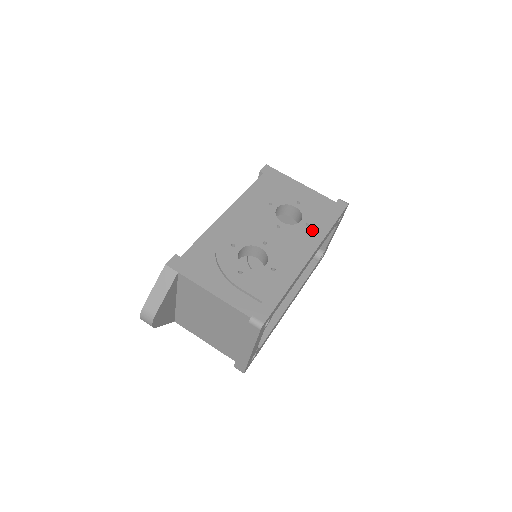
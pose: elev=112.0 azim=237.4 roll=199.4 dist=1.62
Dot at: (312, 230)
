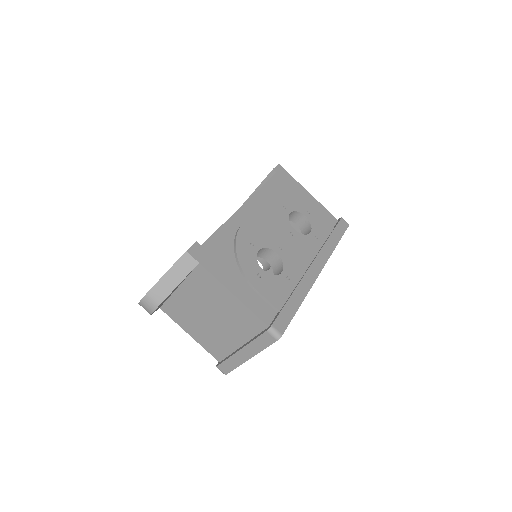
Dot at: (320, 244)
